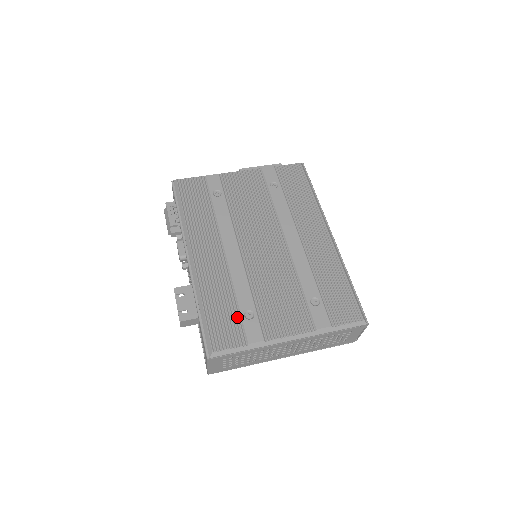
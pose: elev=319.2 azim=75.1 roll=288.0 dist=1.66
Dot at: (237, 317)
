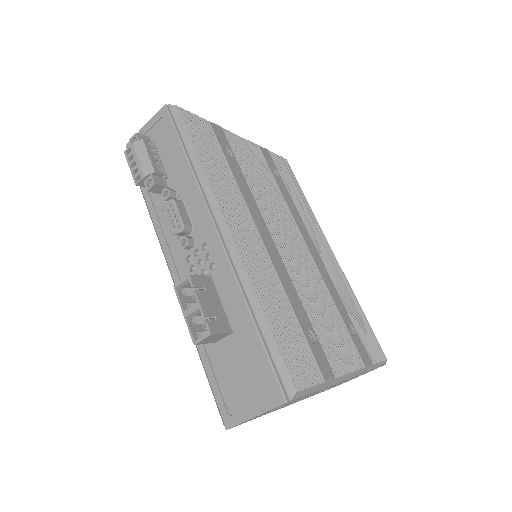
Dot at: (301, 338)
